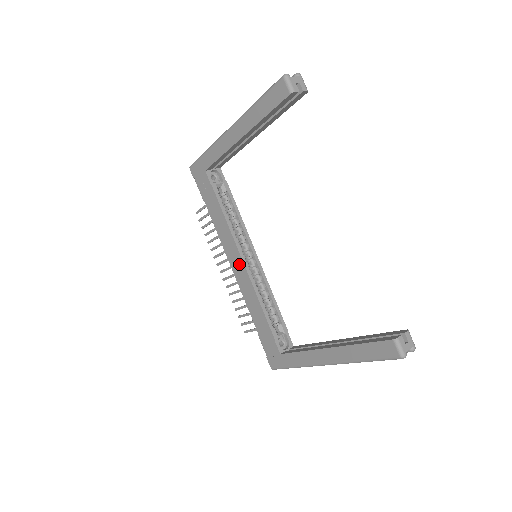
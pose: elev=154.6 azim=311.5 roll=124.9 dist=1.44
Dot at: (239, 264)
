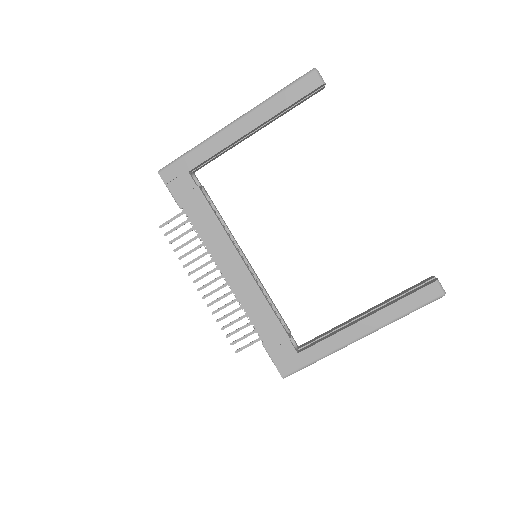
Dot at: (238, 268)
